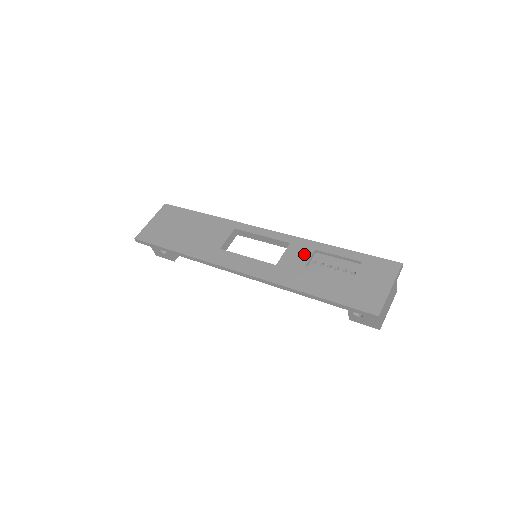
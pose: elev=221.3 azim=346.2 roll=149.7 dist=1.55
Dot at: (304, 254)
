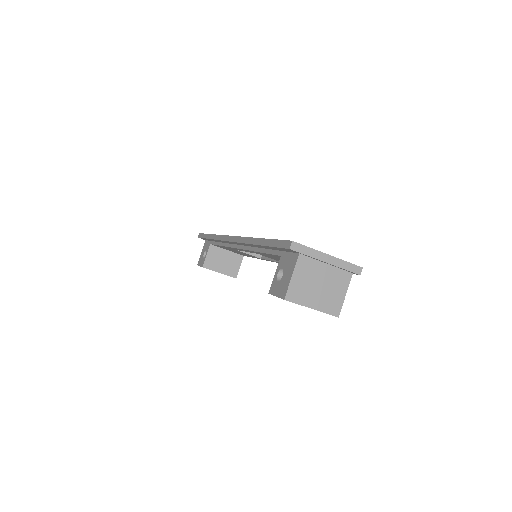
Dot at: occluded
